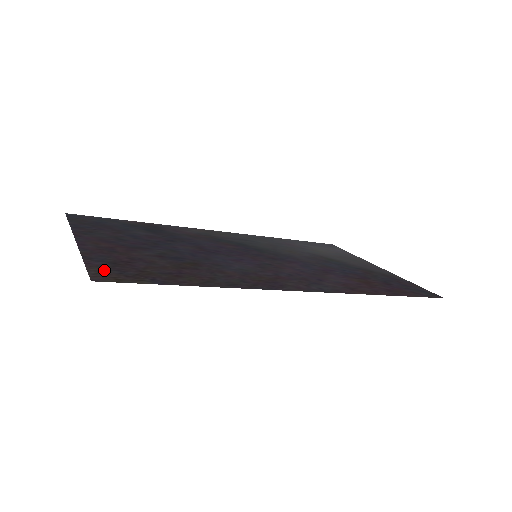
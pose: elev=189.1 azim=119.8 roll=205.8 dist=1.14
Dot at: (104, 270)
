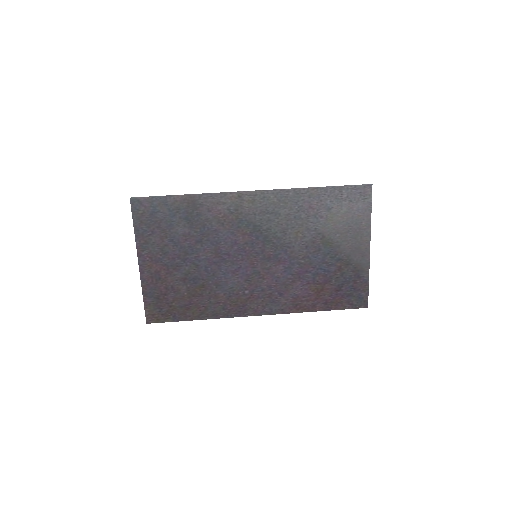
Dot at: (152, 309)
